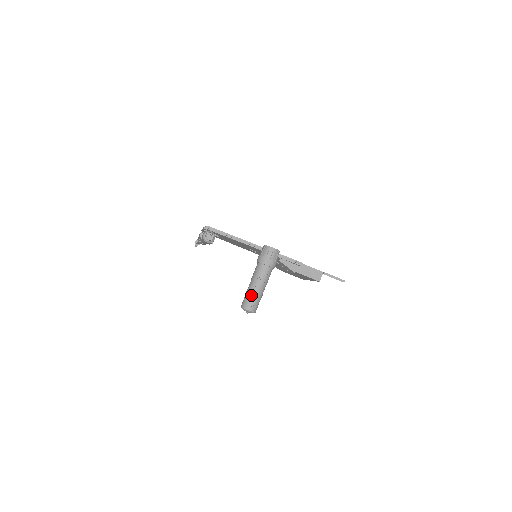
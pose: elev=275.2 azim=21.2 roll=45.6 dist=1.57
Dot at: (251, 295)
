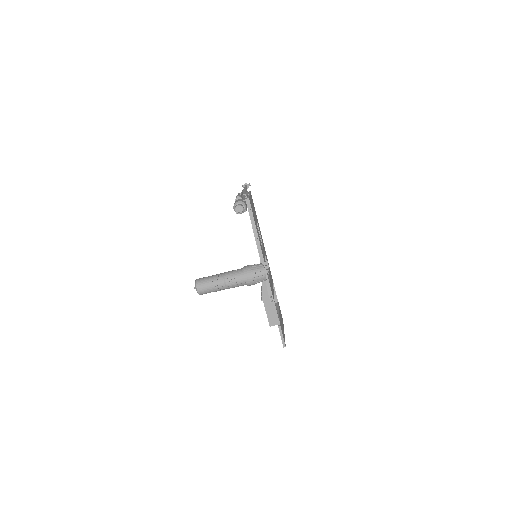
Dot at: (211, 282)
